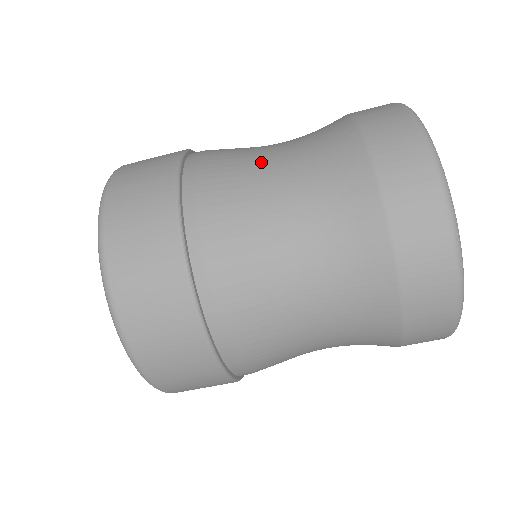
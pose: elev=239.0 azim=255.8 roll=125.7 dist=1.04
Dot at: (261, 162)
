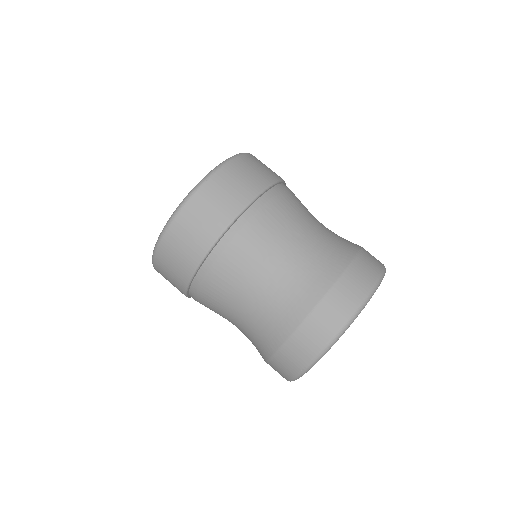
Dot at: (313, 216)
